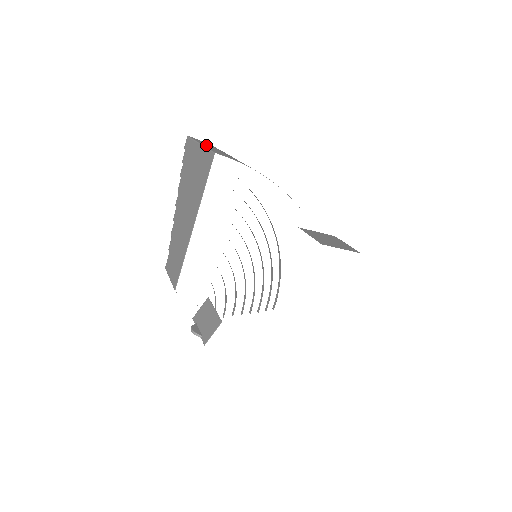
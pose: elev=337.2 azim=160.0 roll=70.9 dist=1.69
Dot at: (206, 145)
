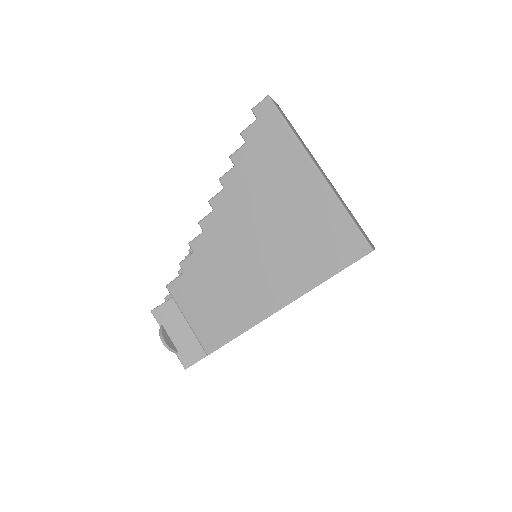
Dot at: occluded
